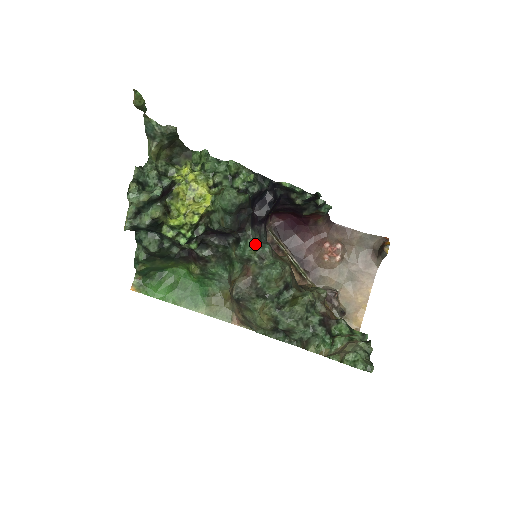
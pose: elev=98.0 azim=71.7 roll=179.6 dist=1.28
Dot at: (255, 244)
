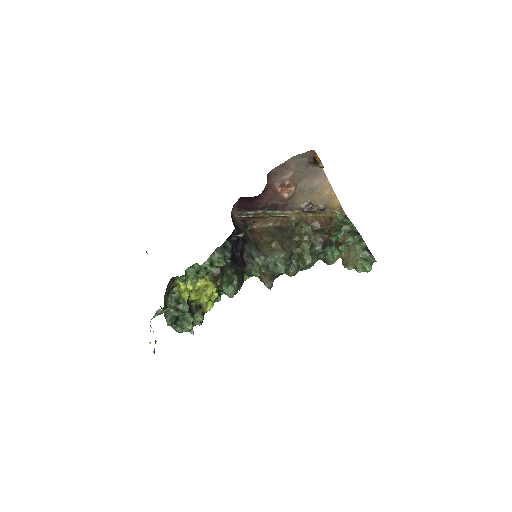
Dot at: (257, 270)
